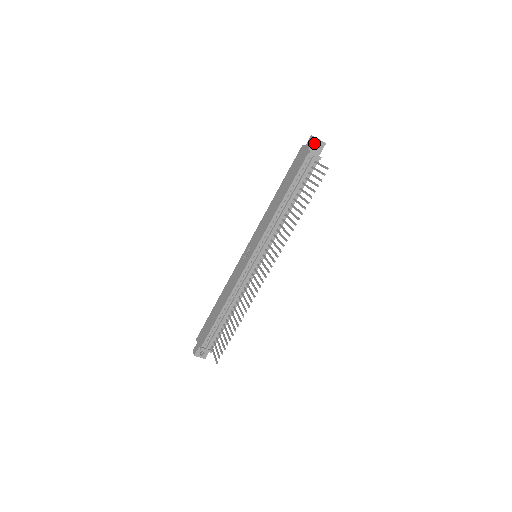
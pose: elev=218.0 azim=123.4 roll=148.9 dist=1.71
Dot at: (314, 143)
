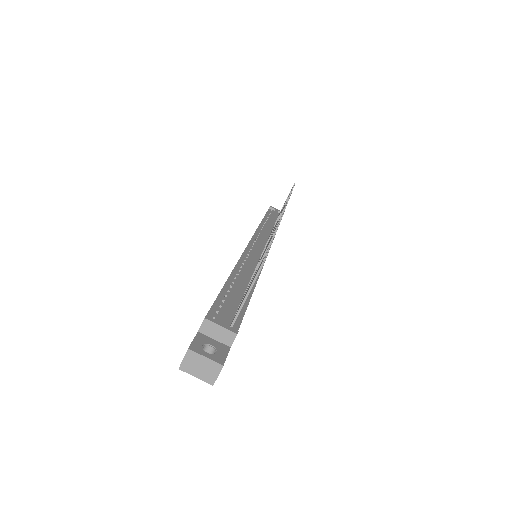
Dot at: occluded
